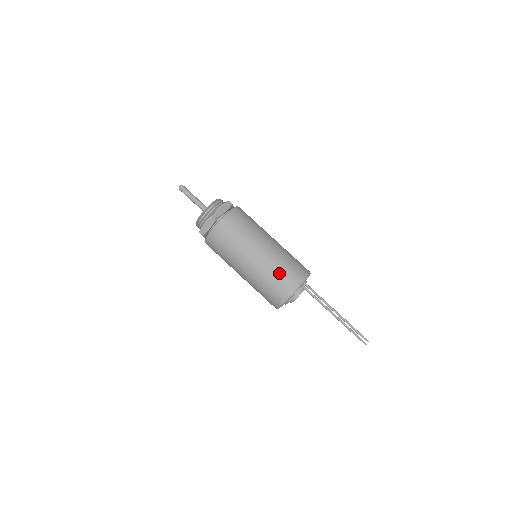
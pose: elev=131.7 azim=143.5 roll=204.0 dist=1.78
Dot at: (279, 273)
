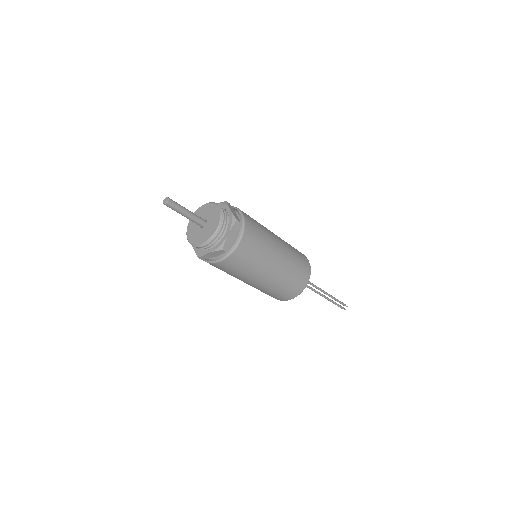
Dot at: (287, 285)
